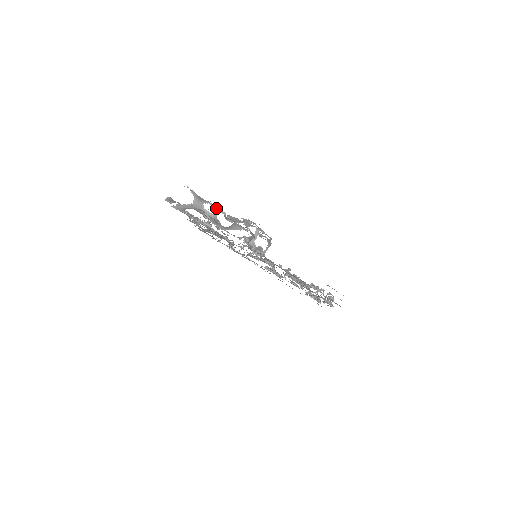
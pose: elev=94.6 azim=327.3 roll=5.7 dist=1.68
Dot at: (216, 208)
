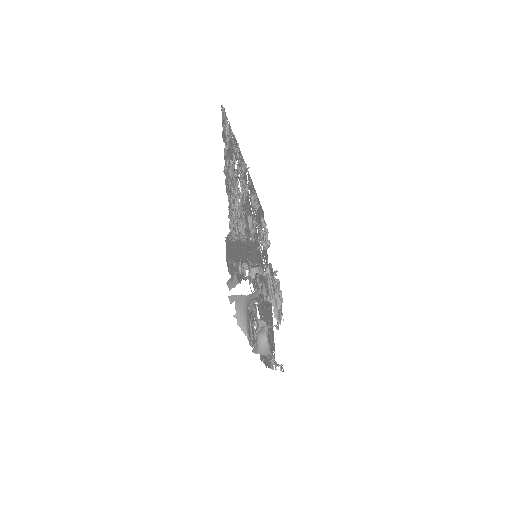
Dot at: (266, 297)
